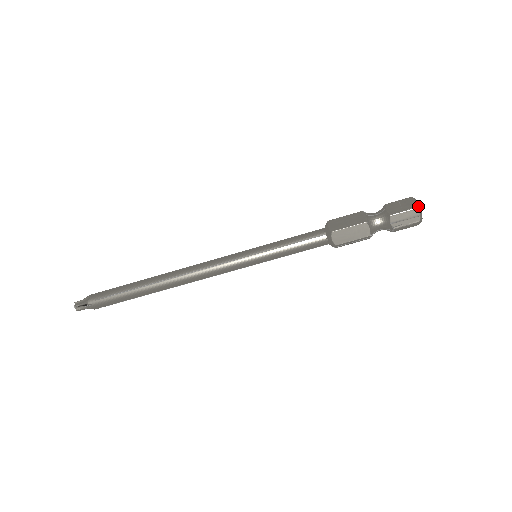
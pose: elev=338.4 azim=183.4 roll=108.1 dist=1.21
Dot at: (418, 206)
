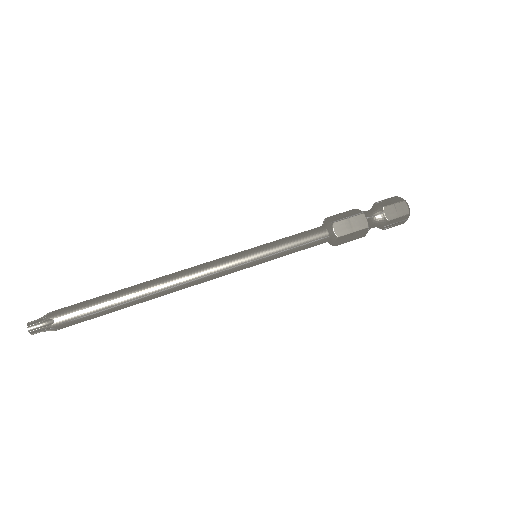
Dot at: occluded
